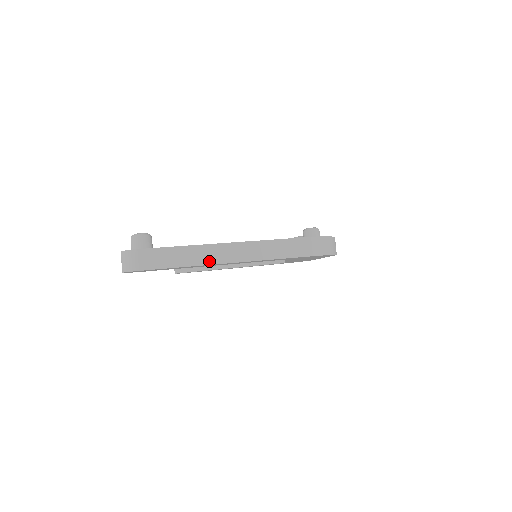
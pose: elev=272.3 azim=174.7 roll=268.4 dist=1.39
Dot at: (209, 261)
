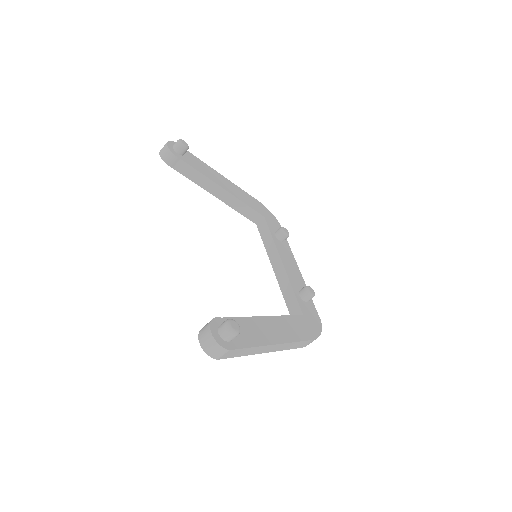
Dot at: (258, 353)
